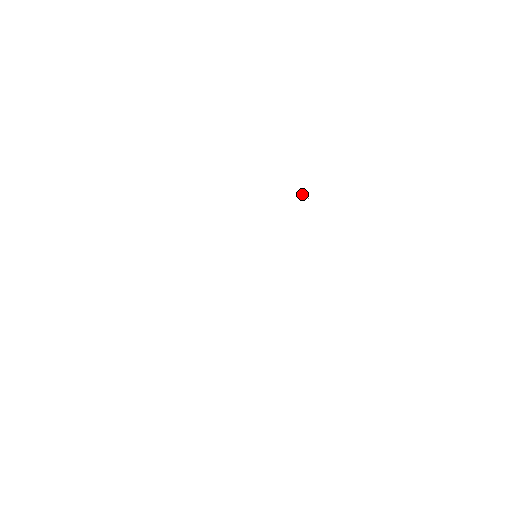
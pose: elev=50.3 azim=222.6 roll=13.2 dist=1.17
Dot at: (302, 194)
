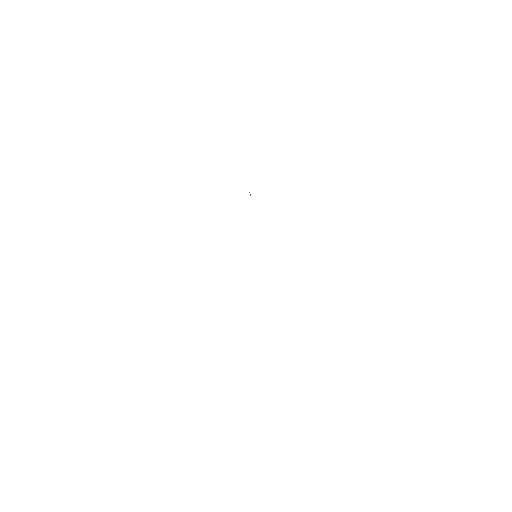
Dot at: occluded
